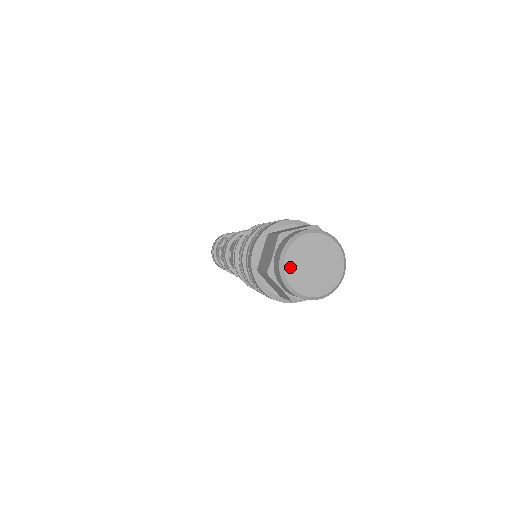
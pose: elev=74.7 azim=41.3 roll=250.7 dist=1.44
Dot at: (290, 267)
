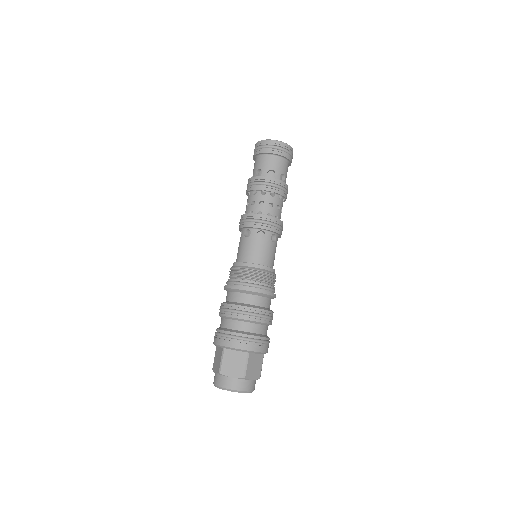
Dot at: occluded
